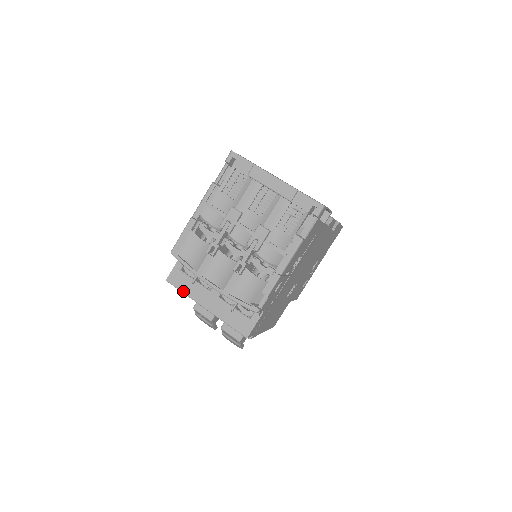
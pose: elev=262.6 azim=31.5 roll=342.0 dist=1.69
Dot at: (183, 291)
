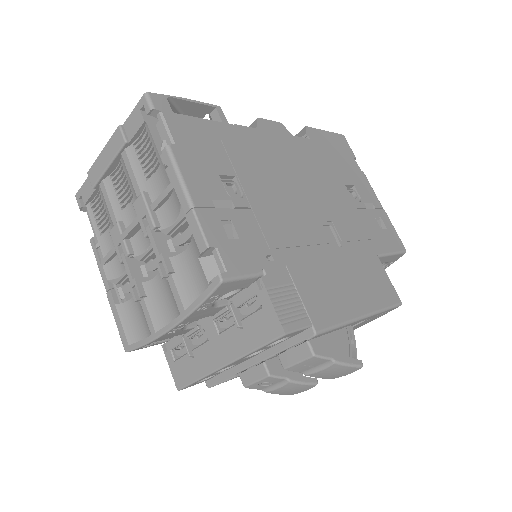
Dot at: (195, 379)
